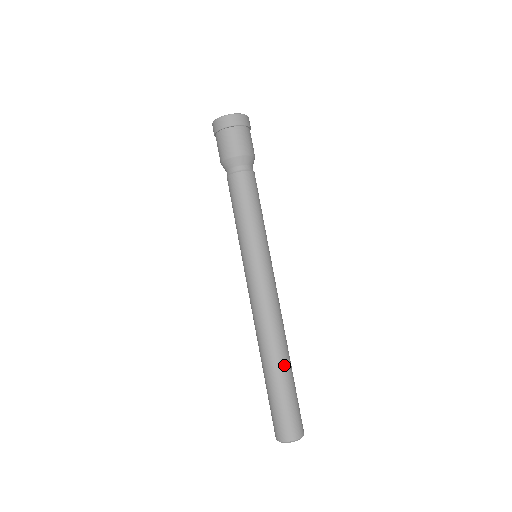
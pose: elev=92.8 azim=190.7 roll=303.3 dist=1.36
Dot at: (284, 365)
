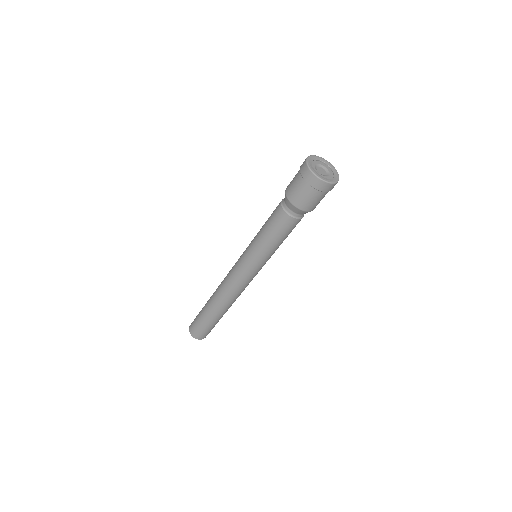
Dot at: (223, 314)
